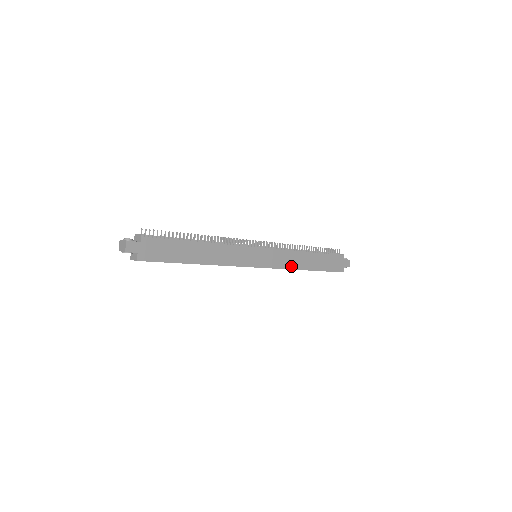
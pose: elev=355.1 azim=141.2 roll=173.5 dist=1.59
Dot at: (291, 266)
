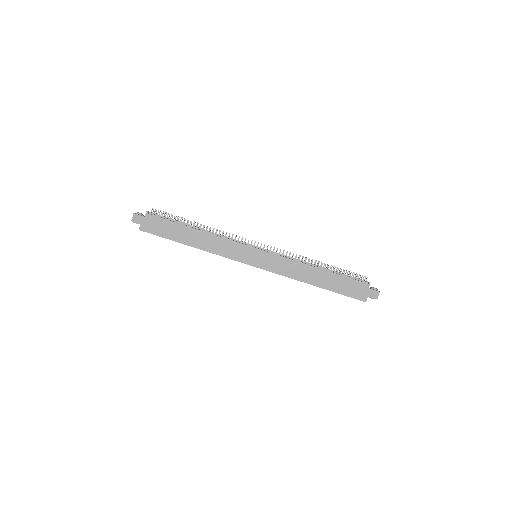
Dot at: (292, 275)
